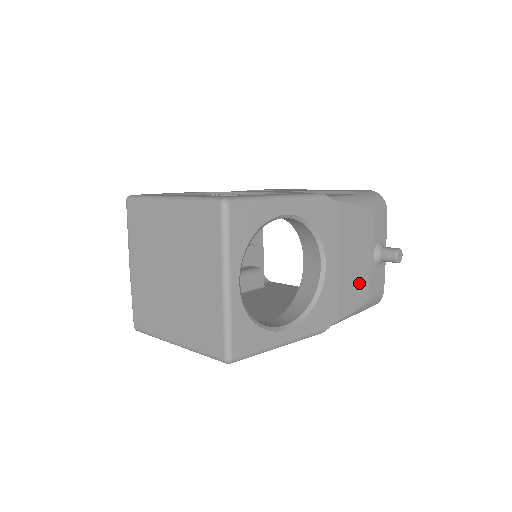
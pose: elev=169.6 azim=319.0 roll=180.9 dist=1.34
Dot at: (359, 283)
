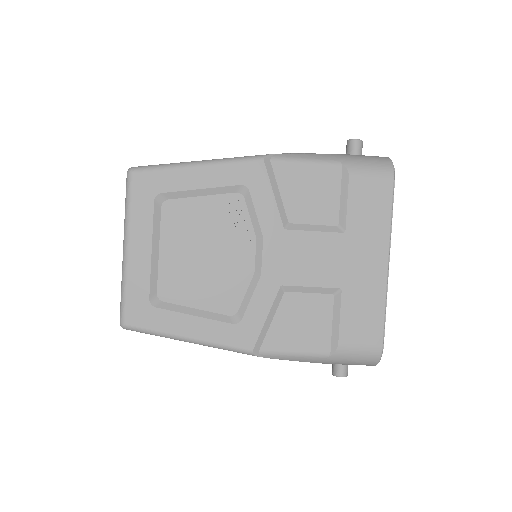
Dot at: occluded
